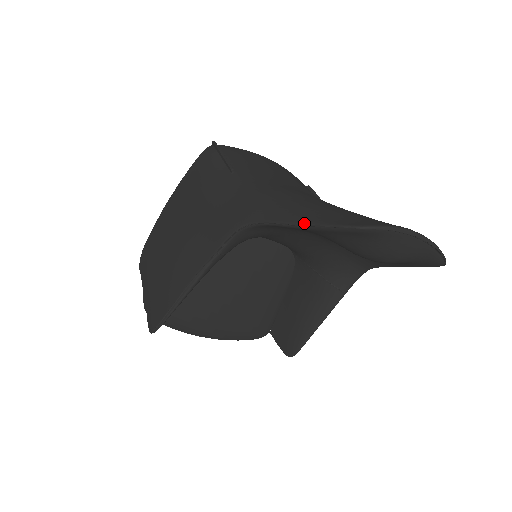
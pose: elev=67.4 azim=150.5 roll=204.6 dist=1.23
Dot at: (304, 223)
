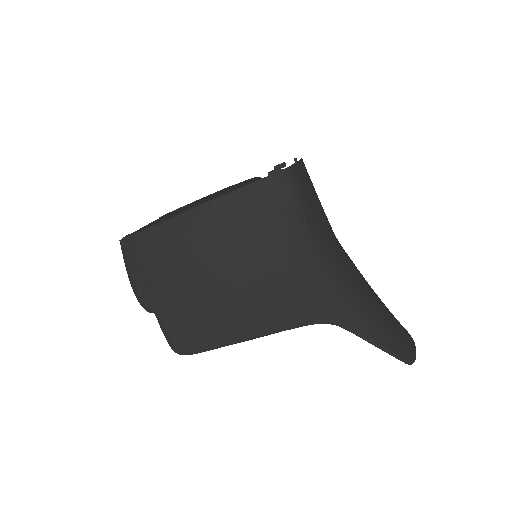
Dot at: (378, 346)
